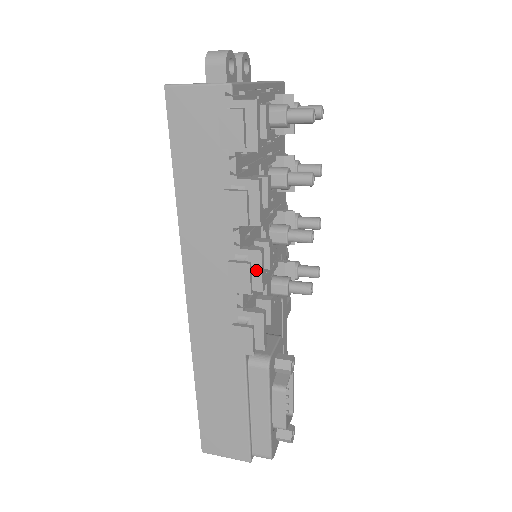
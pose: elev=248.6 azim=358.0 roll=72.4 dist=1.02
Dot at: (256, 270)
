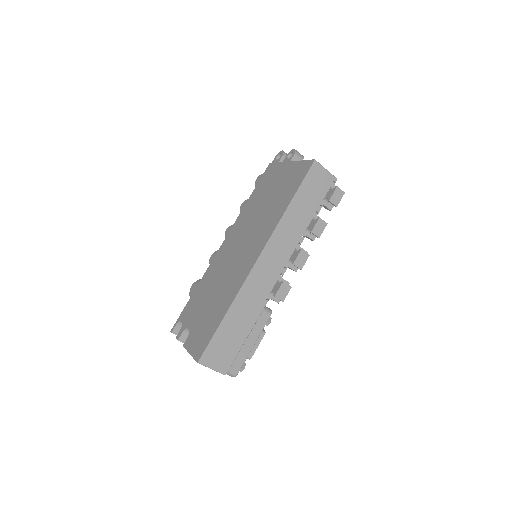
Dot at: occluded
